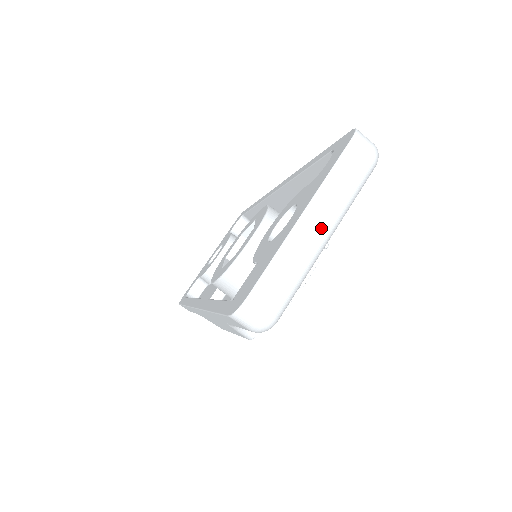
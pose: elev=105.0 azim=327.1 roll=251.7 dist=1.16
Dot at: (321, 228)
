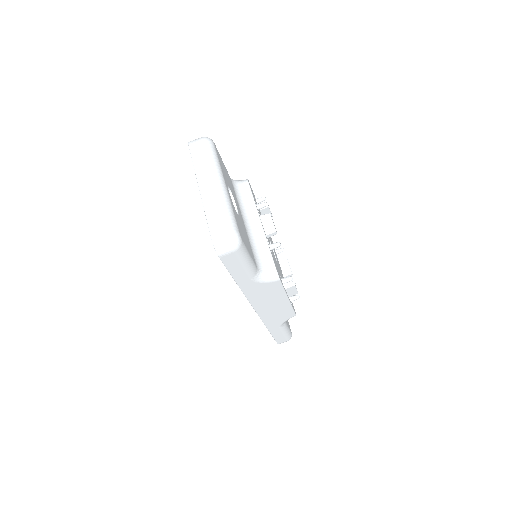
Dot at: (213, 184)
